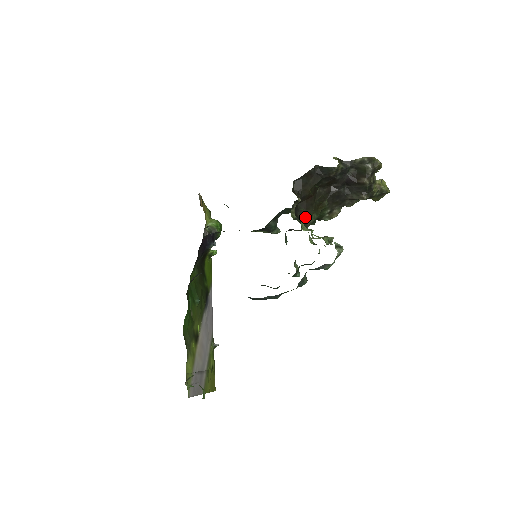
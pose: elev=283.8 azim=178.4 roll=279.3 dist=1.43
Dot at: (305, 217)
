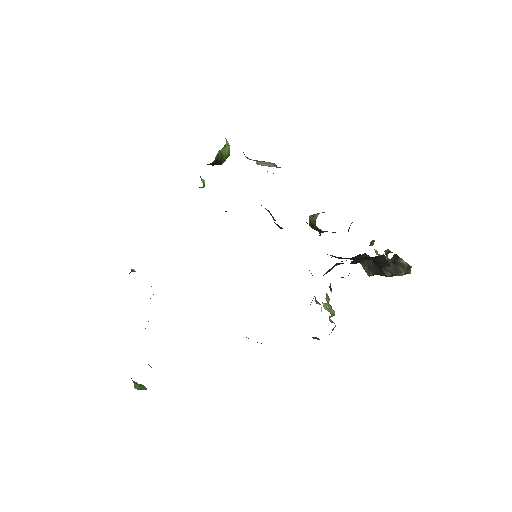
Dot at: occluded
